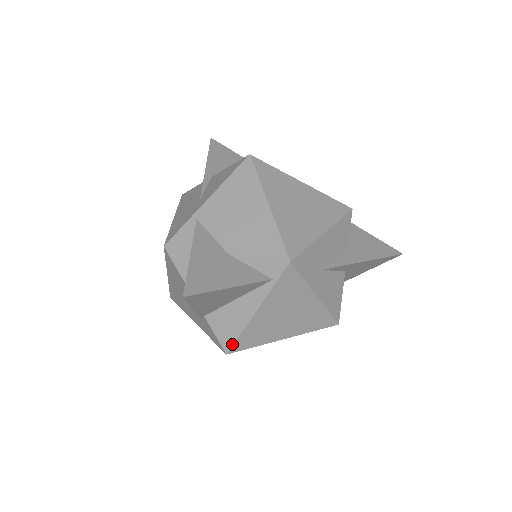
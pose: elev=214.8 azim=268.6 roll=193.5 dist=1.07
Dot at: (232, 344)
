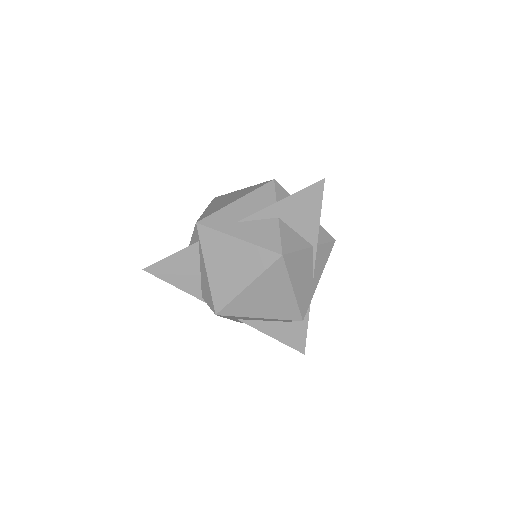
Dot at: (213, 304)
